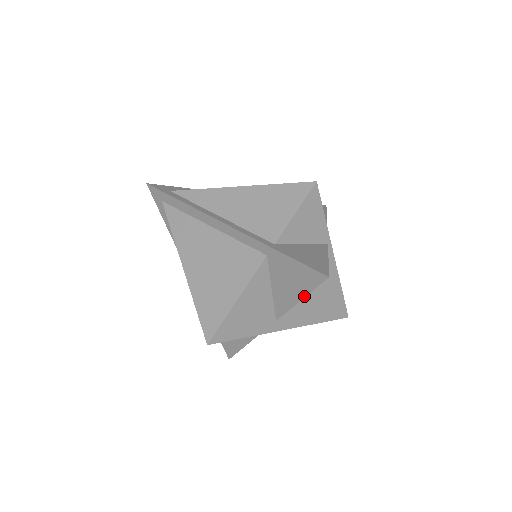
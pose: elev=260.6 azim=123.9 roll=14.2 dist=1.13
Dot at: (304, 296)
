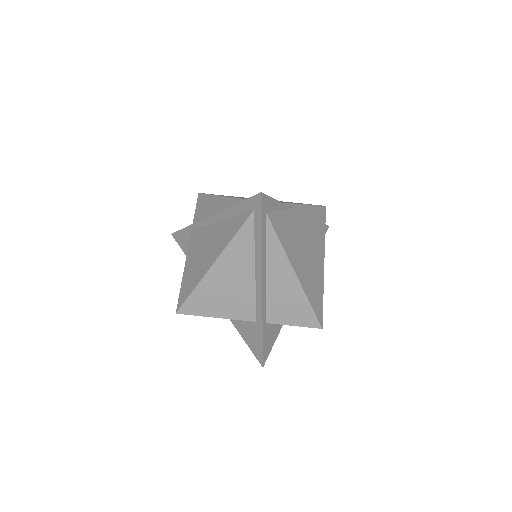
Dot at: (245, 341)
